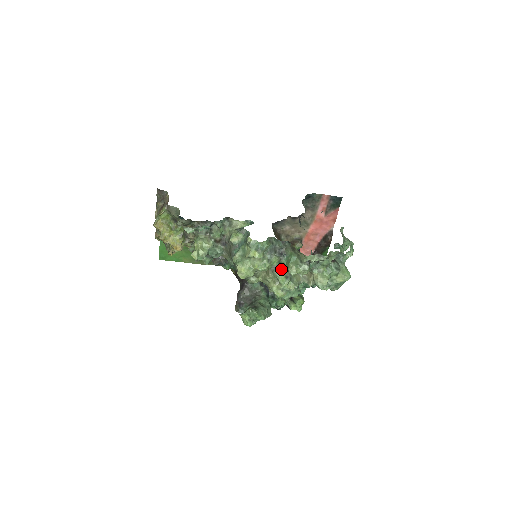
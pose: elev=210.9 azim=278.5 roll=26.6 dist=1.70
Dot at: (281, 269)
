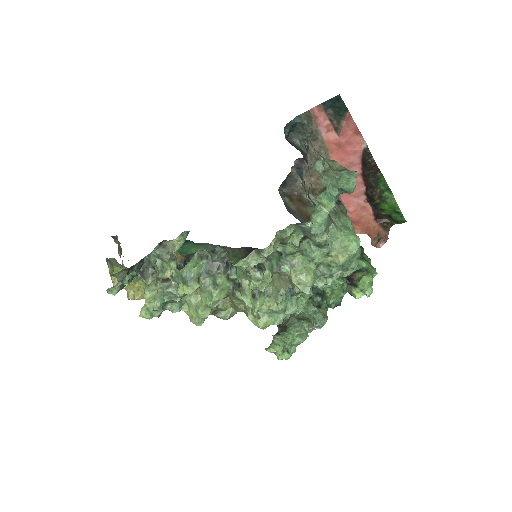
Dot at: (239, 288)
